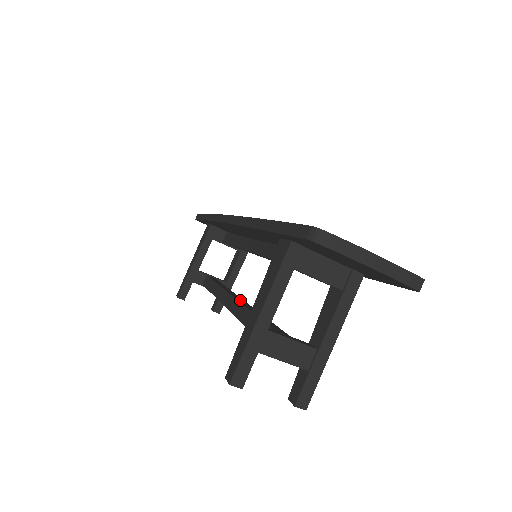
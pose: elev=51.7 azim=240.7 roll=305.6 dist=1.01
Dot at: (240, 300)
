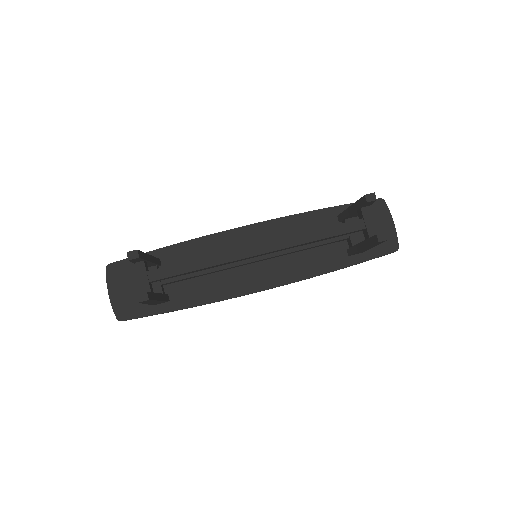
Dot at: occluded
